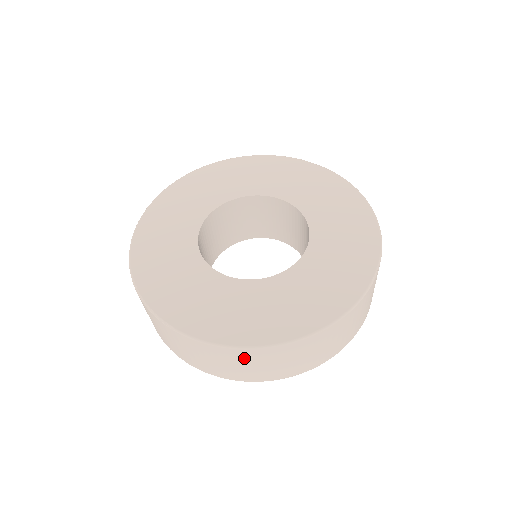
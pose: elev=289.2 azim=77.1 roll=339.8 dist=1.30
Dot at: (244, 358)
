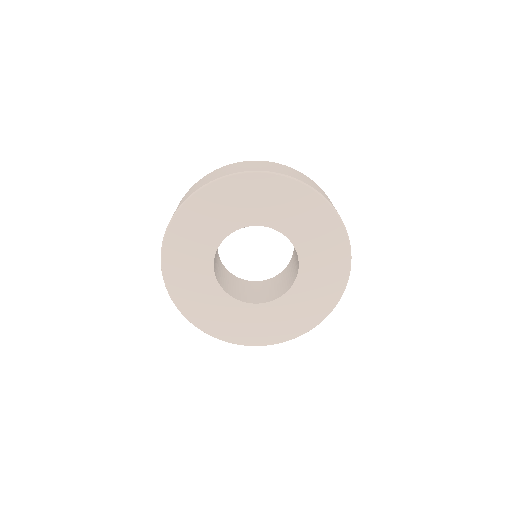
Dot at: occluded
